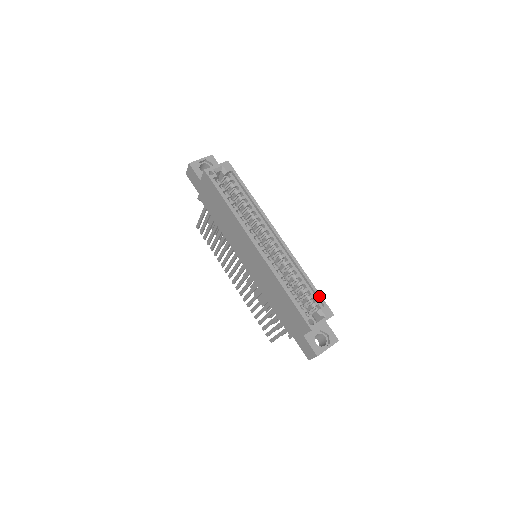
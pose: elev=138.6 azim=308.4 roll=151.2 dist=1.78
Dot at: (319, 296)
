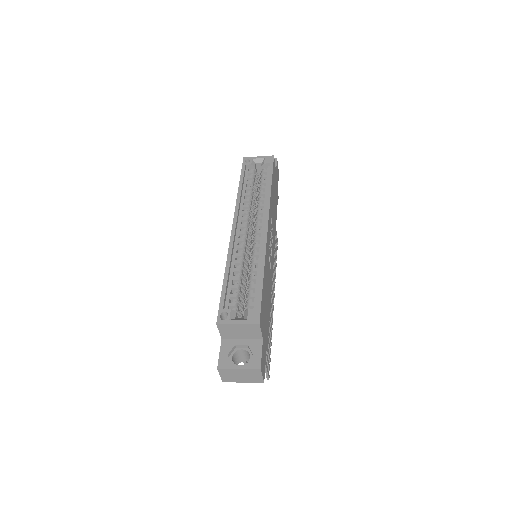
Dot at: (259, 296)
